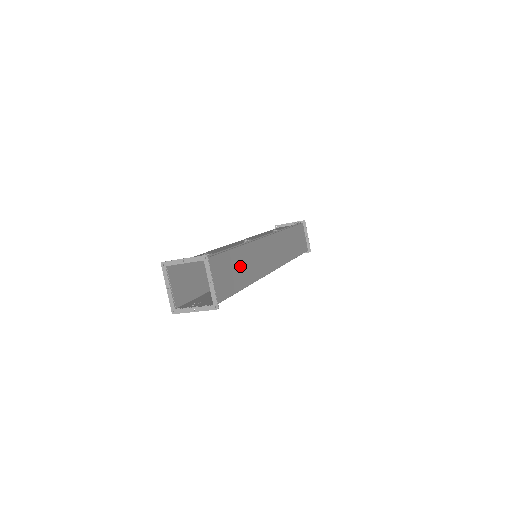
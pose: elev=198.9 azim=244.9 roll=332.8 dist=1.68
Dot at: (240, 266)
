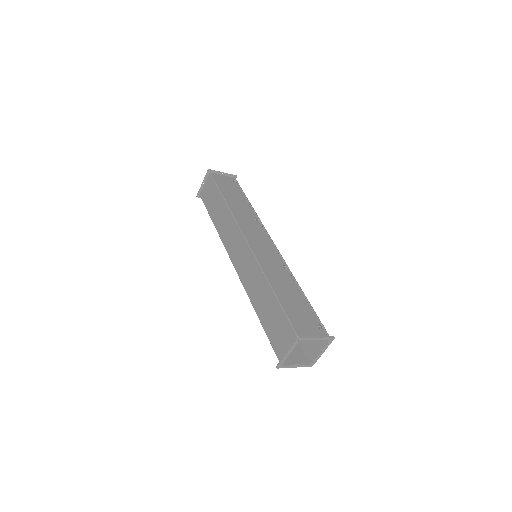
Dot at: occluded
